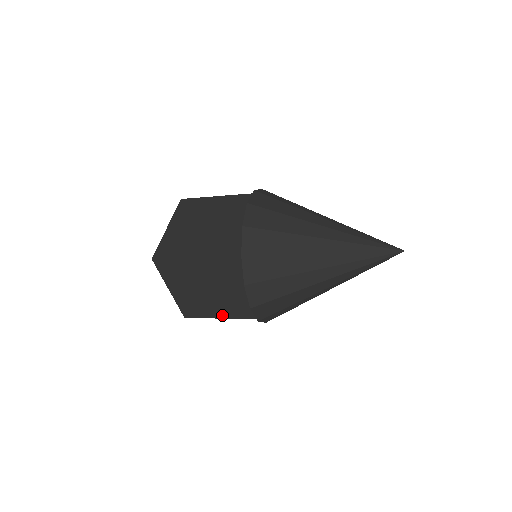
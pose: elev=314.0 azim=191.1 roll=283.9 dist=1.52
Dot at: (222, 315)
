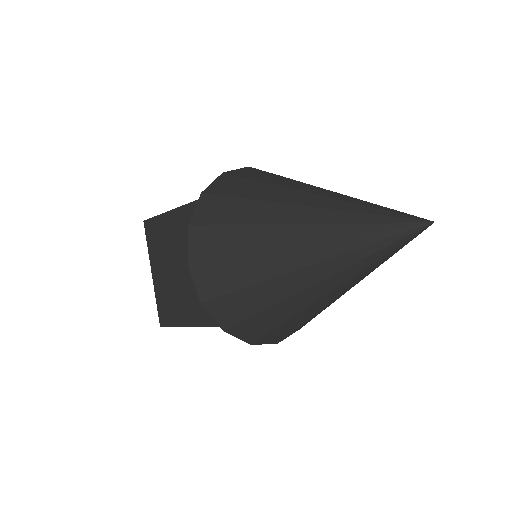
Dot at: (189, 320)
